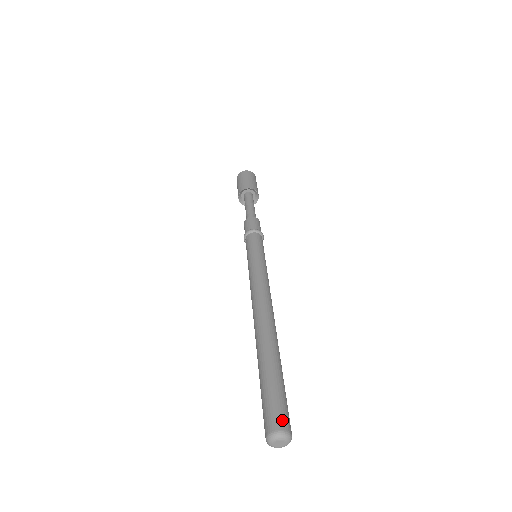
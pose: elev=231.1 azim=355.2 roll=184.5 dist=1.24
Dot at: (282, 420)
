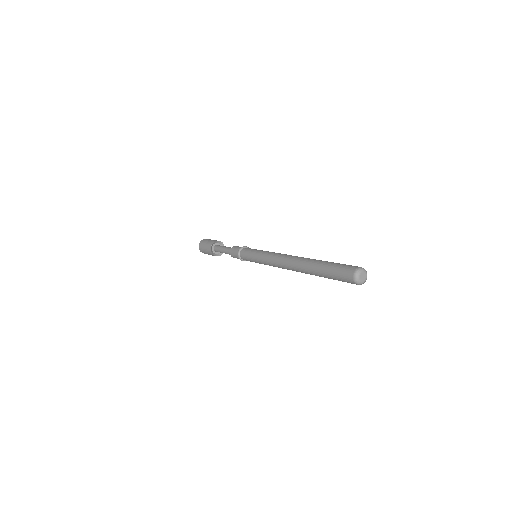
Dot at: (352, 267)
